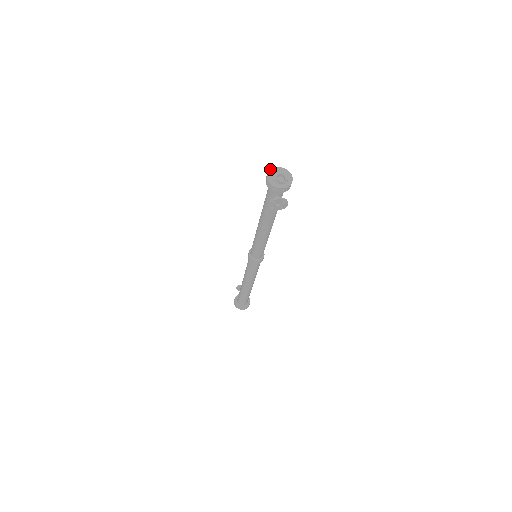
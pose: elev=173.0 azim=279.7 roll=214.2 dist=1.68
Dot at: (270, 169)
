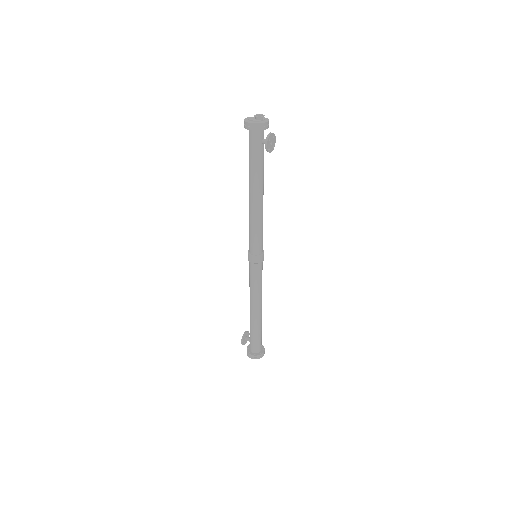
Dot at: (244, 120)
